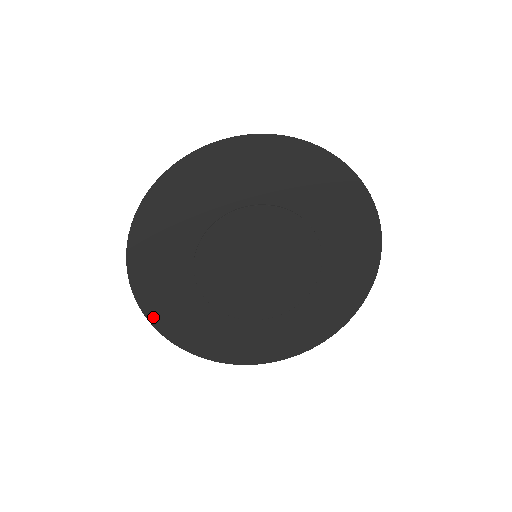
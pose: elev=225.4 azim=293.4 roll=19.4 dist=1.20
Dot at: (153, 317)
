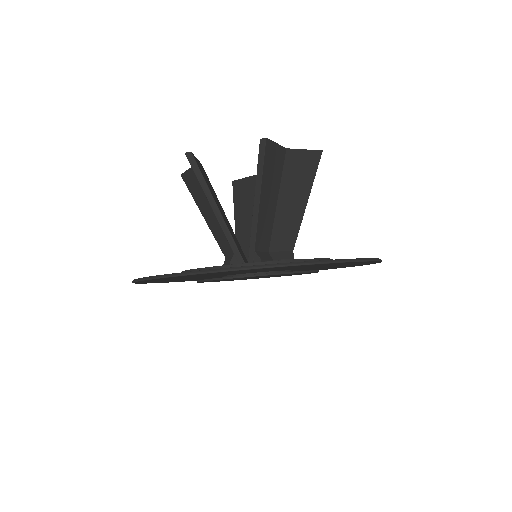
Dot at: occluded
